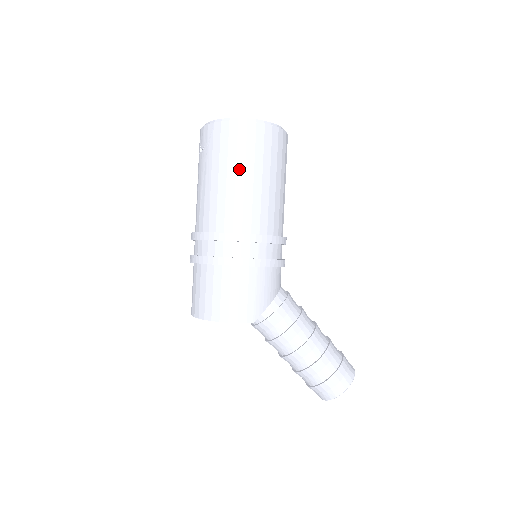
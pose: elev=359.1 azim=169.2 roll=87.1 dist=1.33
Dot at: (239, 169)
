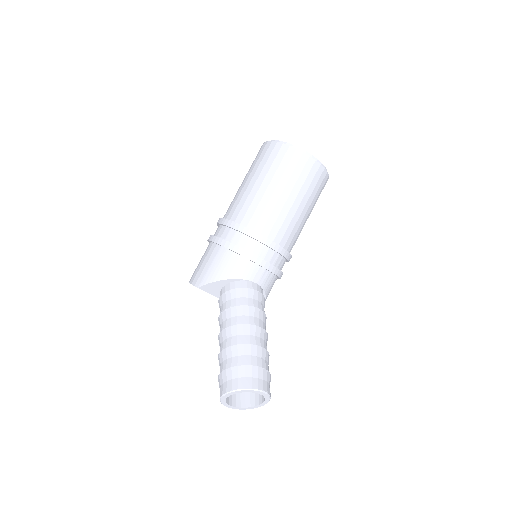
Dot at: (248, 175)
